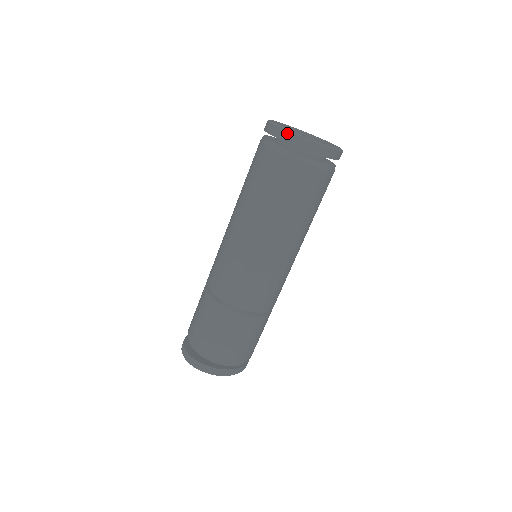
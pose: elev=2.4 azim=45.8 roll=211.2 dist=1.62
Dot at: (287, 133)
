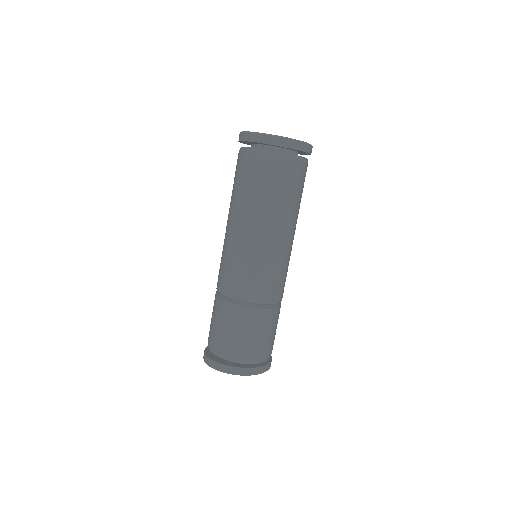
Dot at: (249, 134)
